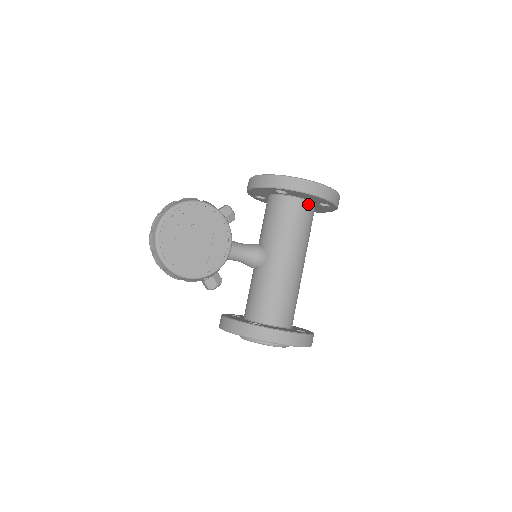
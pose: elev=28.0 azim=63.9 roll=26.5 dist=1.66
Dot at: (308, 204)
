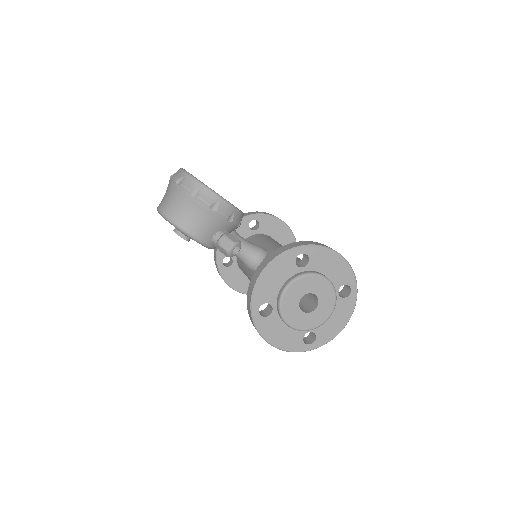
Dot at: occluded
